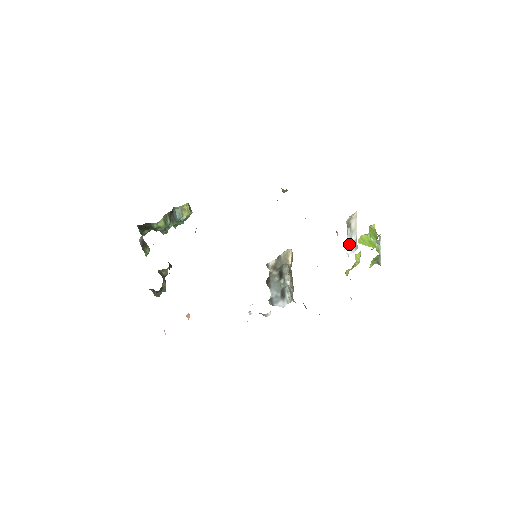
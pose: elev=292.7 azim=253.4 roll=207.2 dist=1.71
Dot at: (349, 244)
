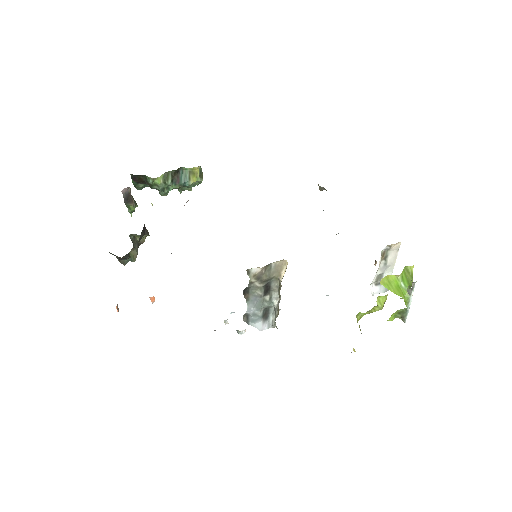
Dot at: (379, 281)
